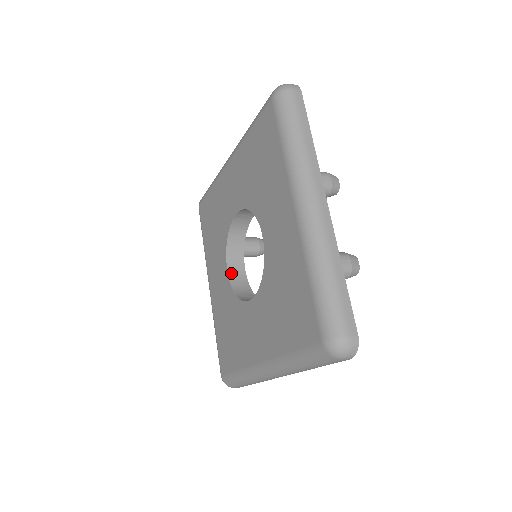
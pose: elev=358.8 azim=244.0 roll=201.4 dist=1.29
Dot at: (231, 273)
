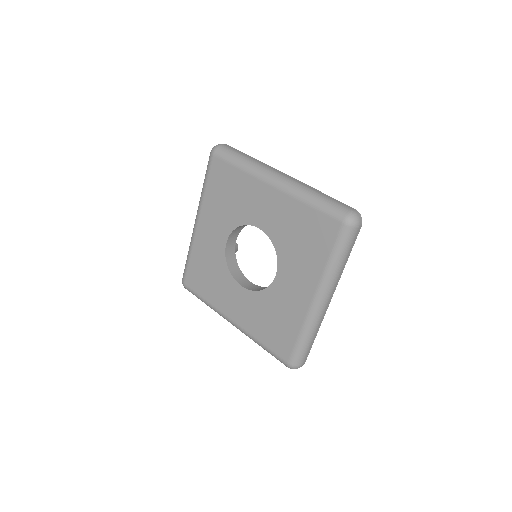
Dot at: (228, 245)
